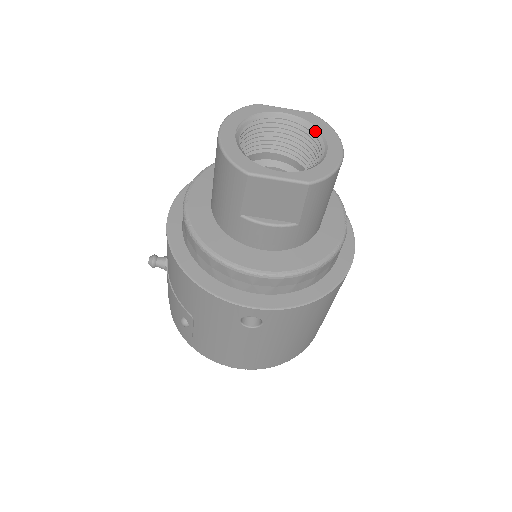
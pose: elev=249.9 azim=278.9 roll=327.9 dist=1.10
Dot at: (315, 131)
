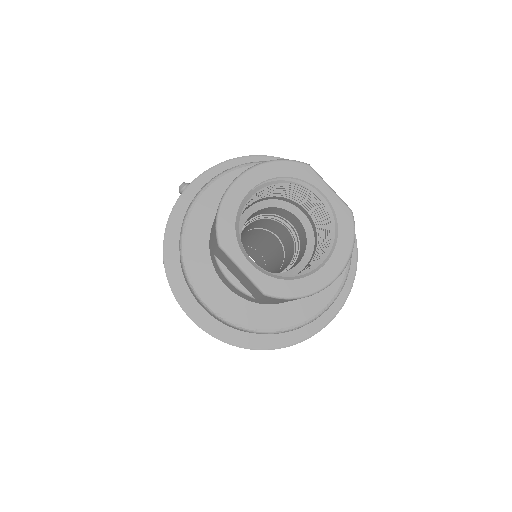
Dot at: (335, 236)
